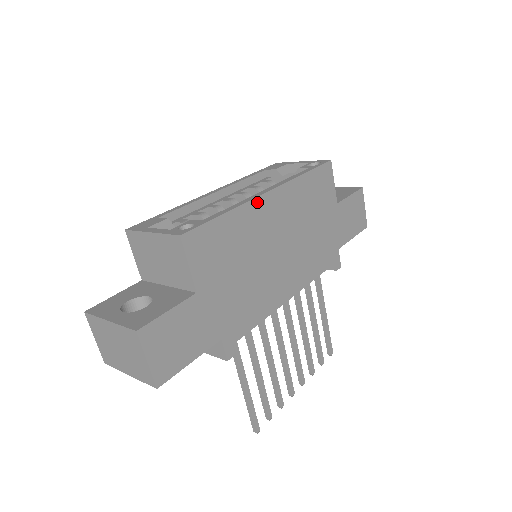
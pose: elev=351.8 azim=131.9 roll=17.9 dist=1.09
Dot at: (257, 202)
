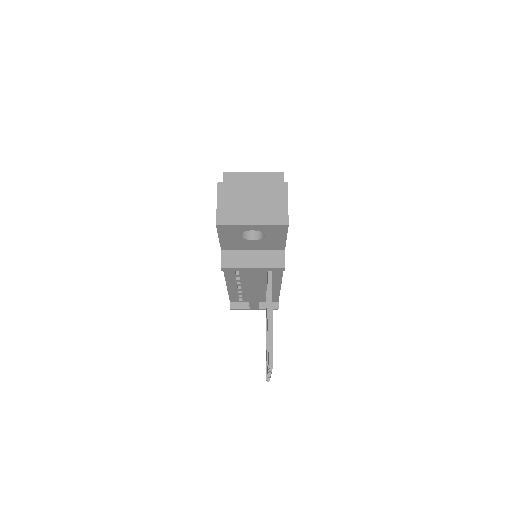
Dot at: occluded
